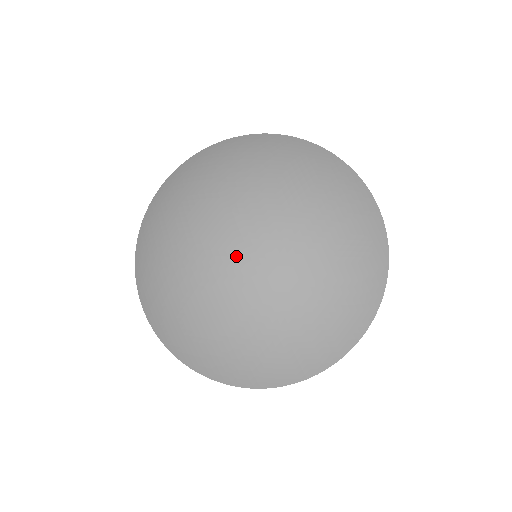
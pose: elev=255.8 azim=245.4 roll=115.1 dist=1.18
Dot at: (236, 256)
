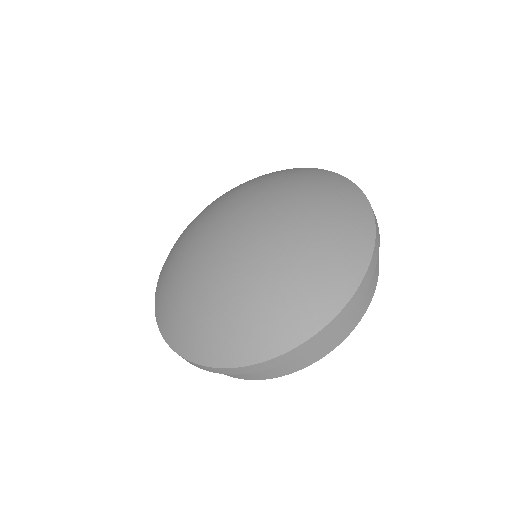
Dot at: (225, 236)
